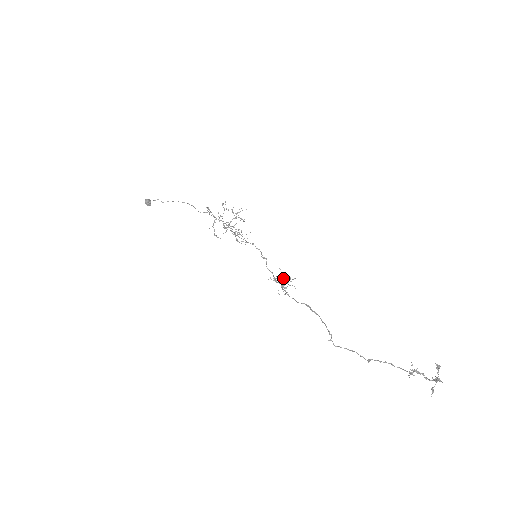
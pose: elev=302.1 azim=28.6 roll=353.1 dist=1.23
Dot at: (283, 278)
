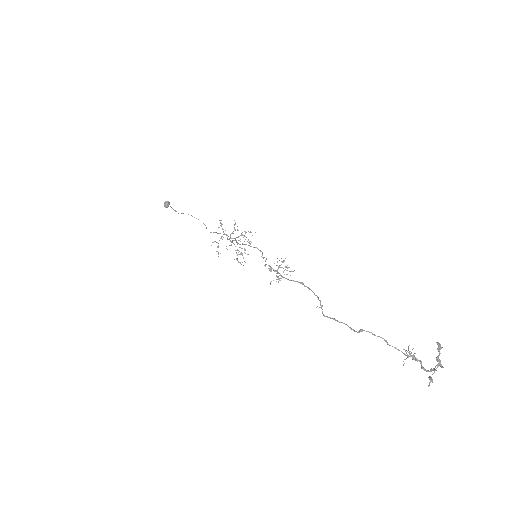
Dot at: occluded
